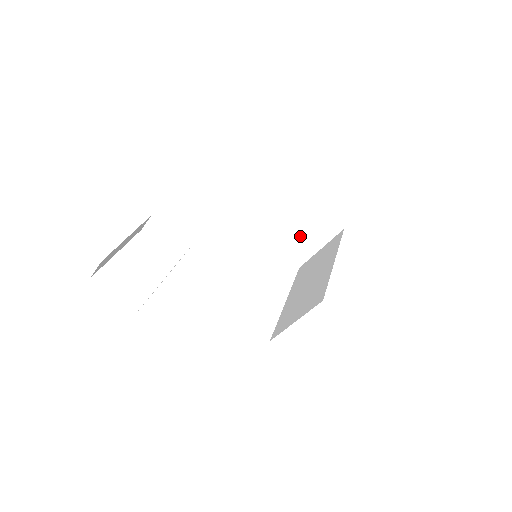
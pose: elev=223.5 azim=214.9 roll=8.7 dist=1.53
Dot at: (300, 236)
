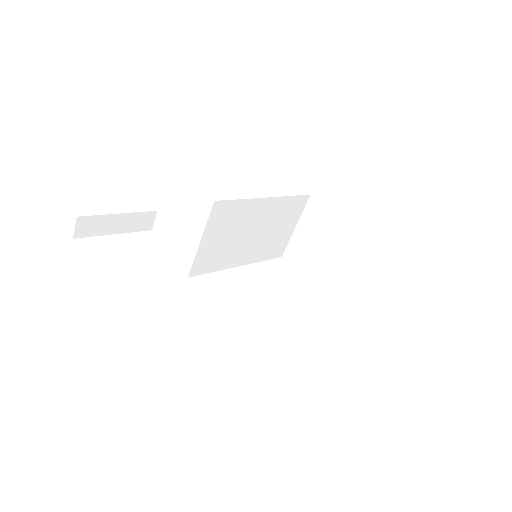
Dot at: (335, 263)
